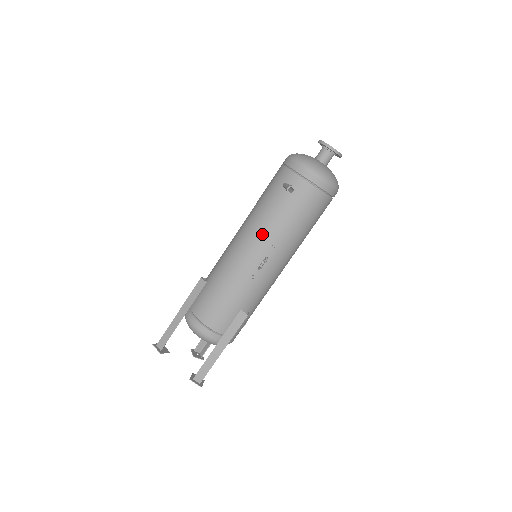
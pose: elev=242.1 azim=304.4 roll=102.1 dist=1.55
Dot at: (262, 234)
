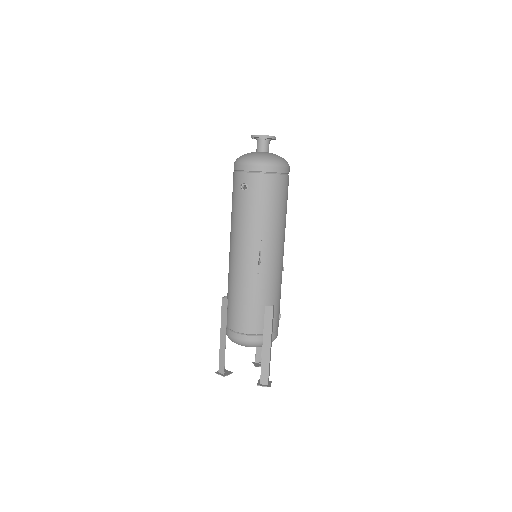
Dot at: (246, 235)
